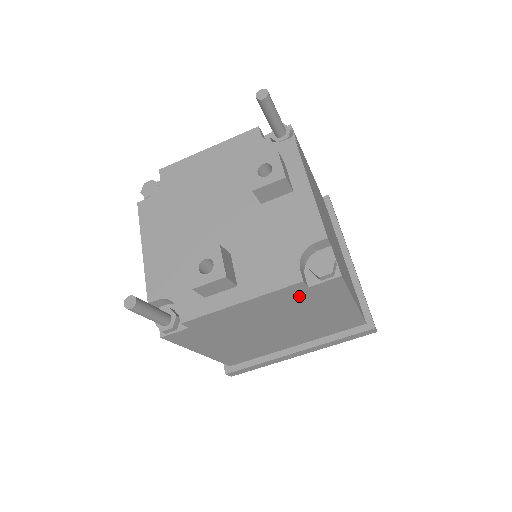
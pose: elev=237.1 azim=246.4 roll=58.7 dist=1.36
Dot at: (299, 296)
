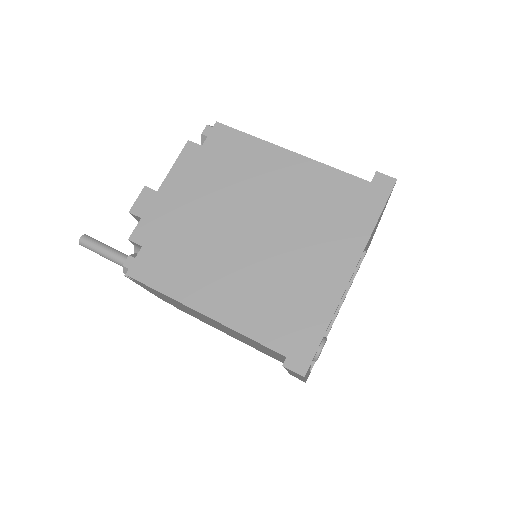
Dot at: (208, 161)
